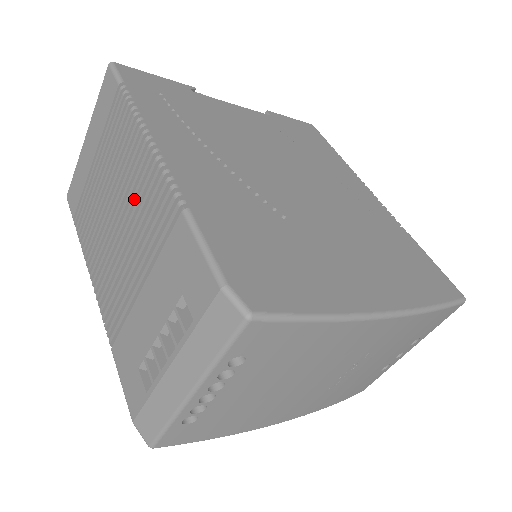
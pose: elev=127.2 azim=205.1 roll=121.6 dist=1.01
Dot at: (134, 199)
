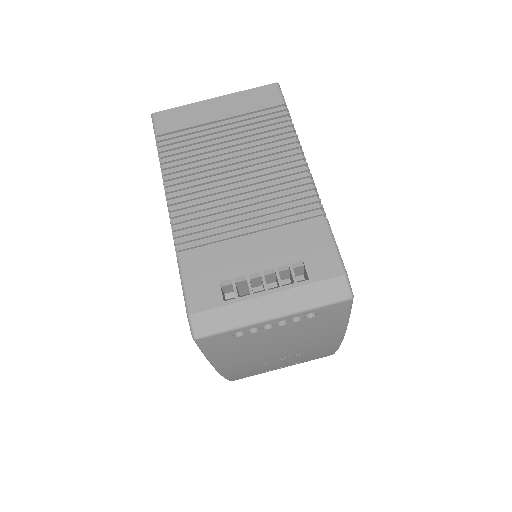
Dot at: (269, 179)
